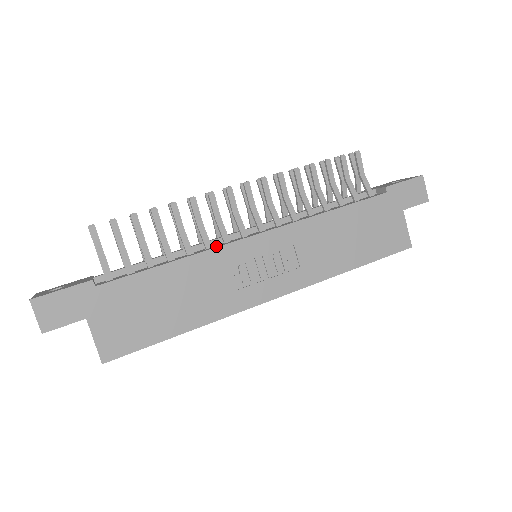
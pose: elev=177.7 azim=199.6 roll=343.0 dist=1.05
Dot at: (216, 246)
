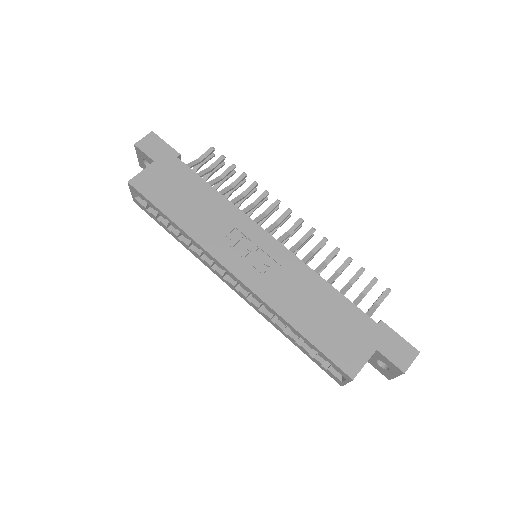
Dot at: (245, 216)
